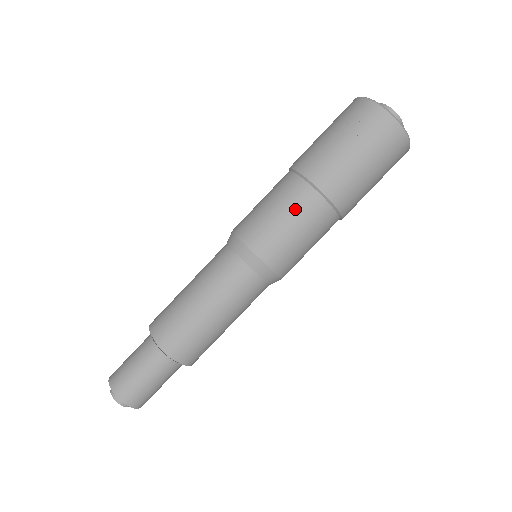
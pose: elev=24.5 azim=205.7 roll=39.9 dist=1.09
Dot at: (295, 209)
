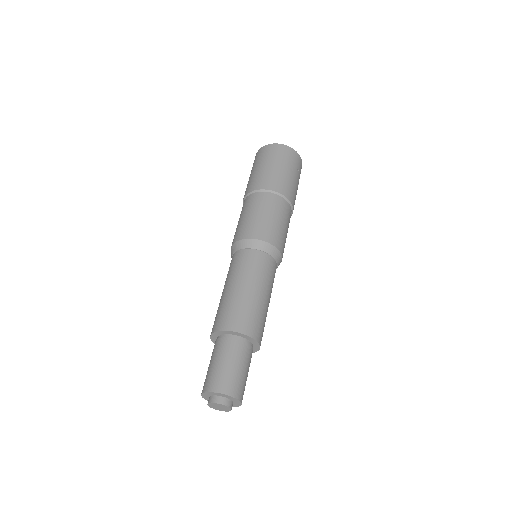
Dot at: (286, 217)
